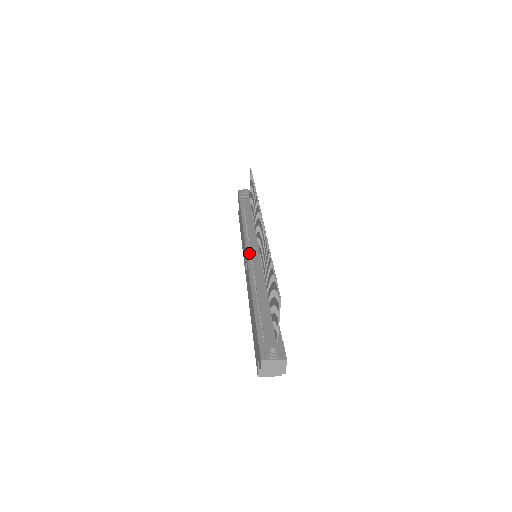
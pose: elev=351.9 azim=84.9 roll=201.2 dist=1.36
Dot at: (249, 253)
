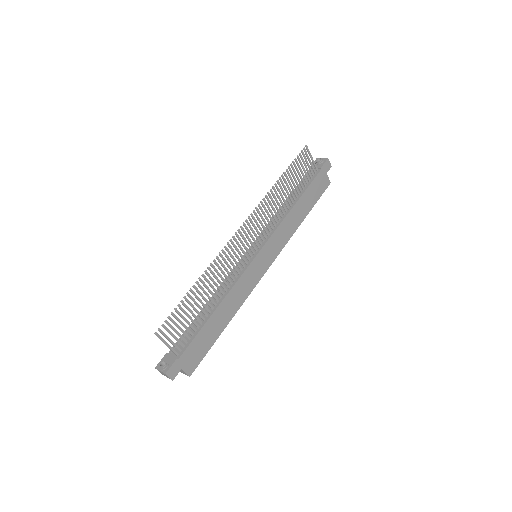
Dot at: occluded
